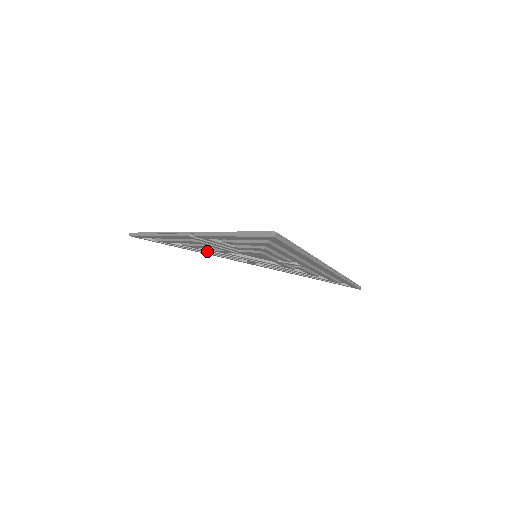
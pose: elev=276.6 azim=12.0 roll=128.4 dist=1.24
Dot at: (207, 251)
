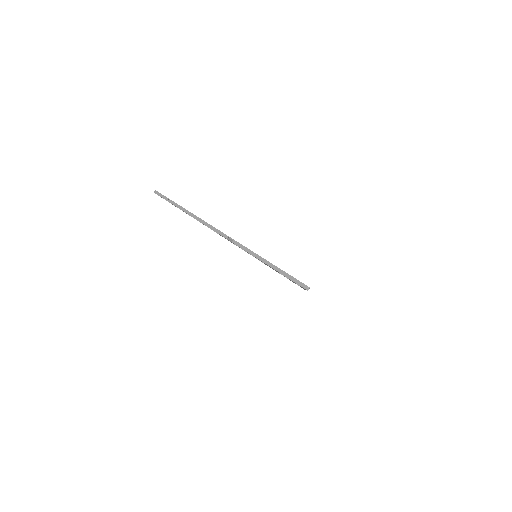
Dot at: occluded
